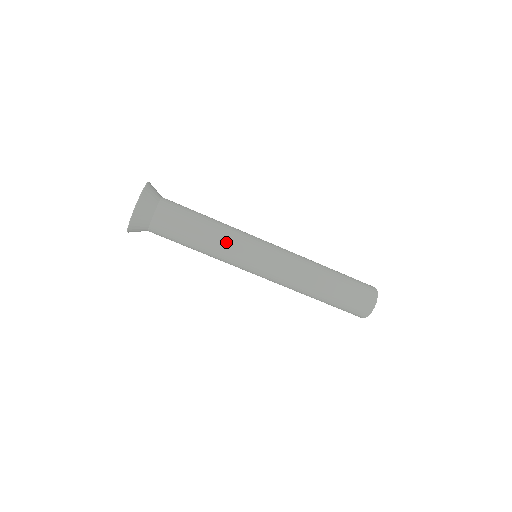
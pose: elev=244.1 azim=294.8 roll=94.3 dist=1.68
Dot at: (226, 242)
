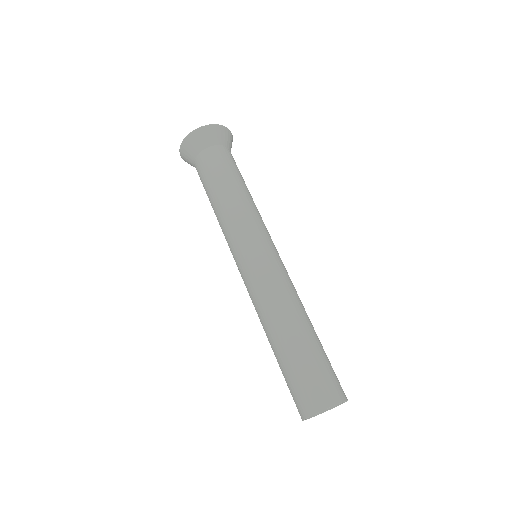
Dot at: (247, 209)
